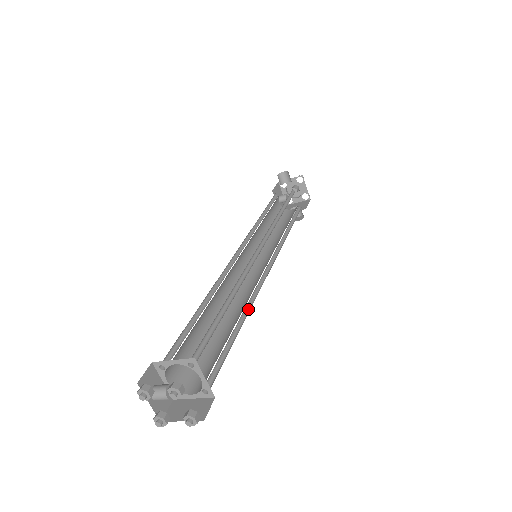
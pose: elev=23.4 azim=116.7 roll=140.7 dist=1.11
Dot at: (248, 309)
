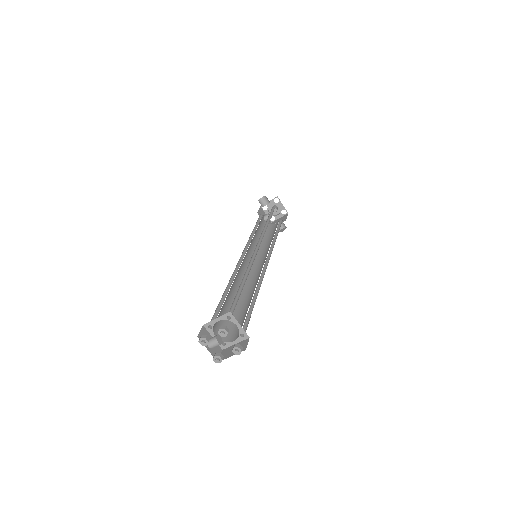
Dot at: (259, 288)
